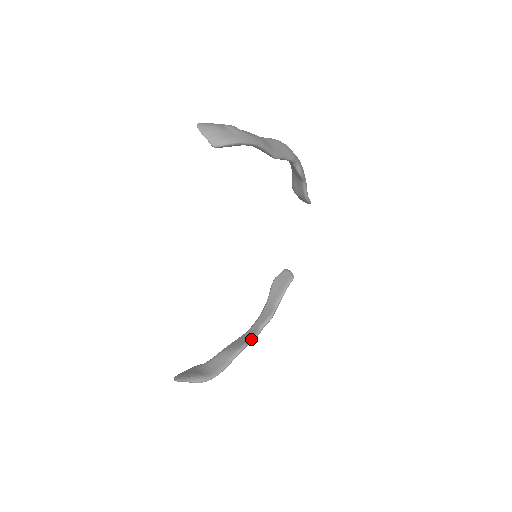
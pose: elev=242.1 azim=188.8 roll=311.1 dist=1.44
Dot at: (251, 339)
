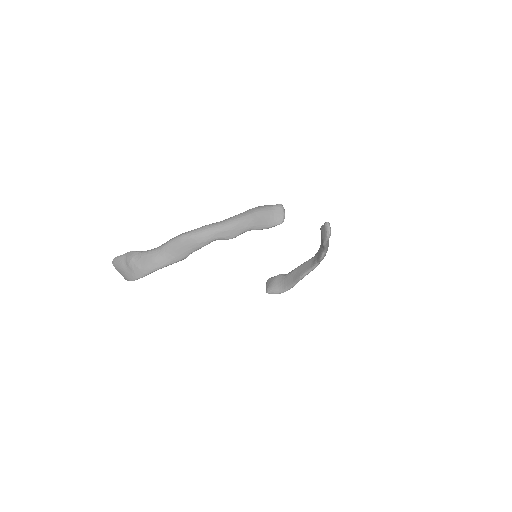
Dot at: (309, 271)
